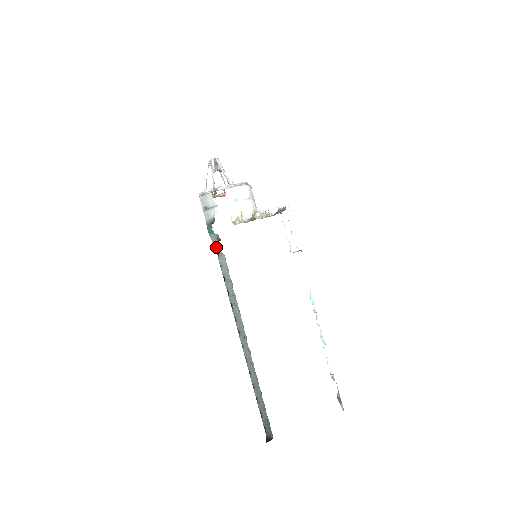
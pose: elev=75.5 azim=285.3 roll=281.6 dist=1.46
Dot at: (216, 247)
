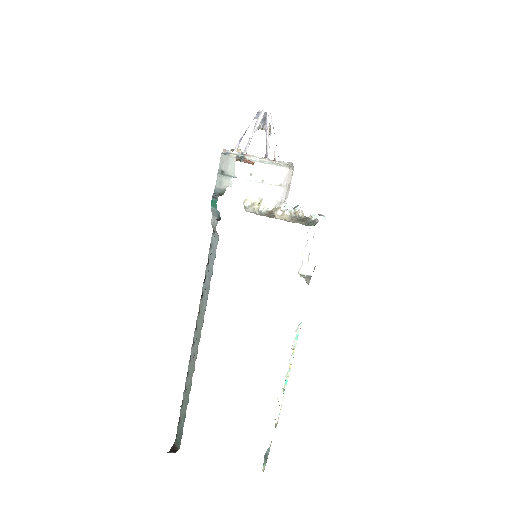
Dot at: (213, 223)
